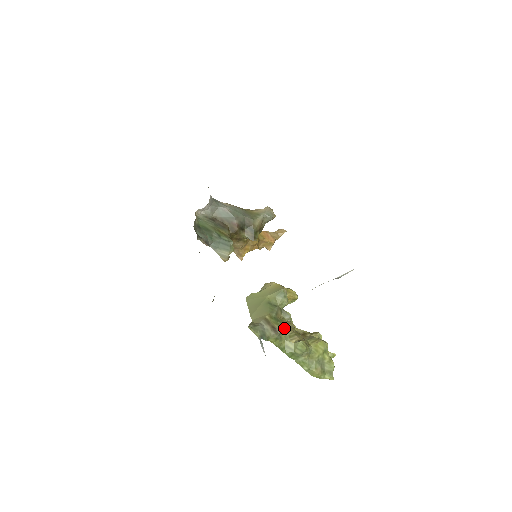
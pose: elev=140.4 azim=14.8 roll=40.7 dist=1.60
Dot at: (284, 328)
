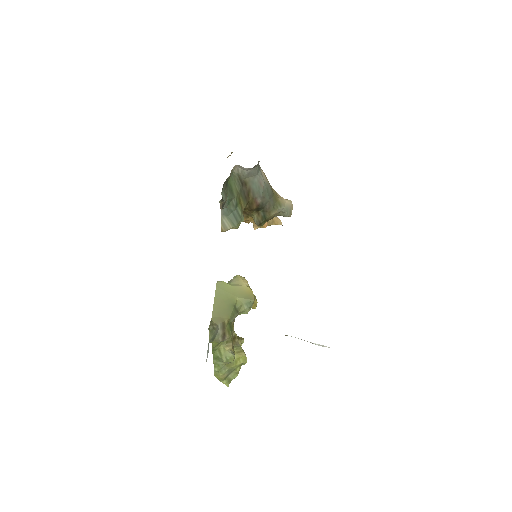
Dot at: occluded
